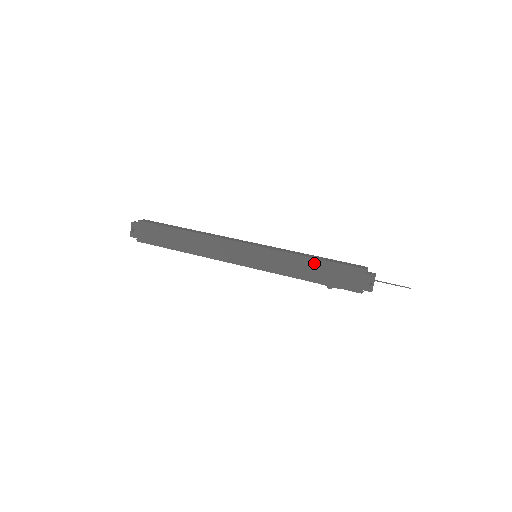
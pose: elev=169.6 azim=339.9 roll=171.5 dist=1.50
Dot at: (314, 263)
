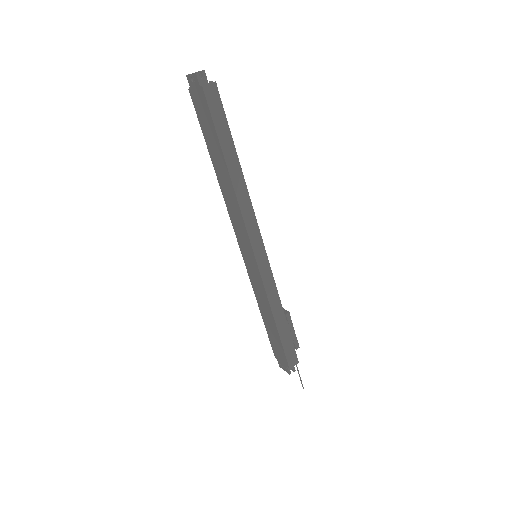
Dot at: (273, 323)
